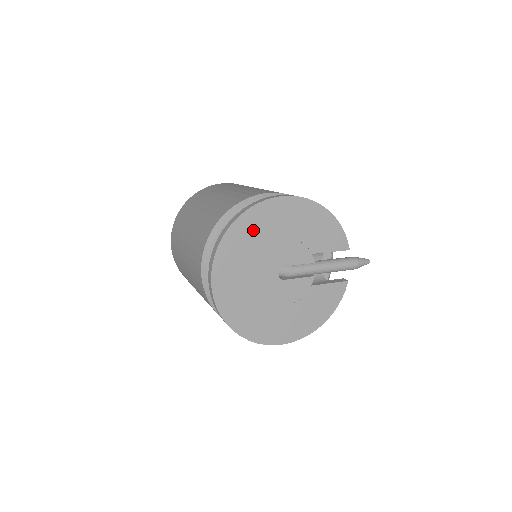
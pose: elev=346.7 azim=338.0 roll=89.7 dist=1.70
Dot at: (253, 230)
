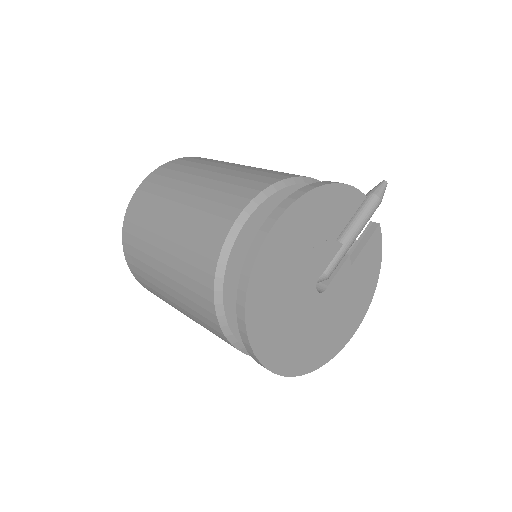
Dot at: (269, 287)
